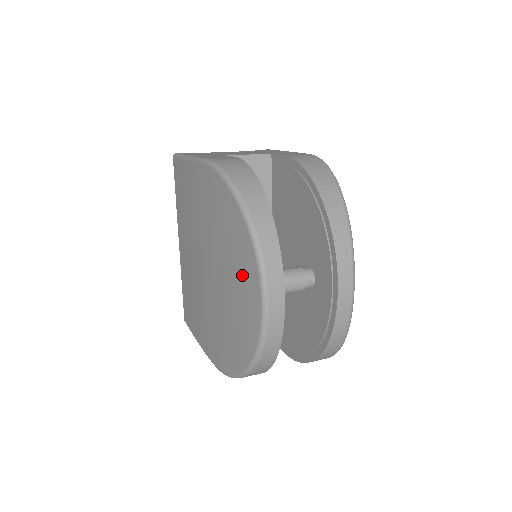
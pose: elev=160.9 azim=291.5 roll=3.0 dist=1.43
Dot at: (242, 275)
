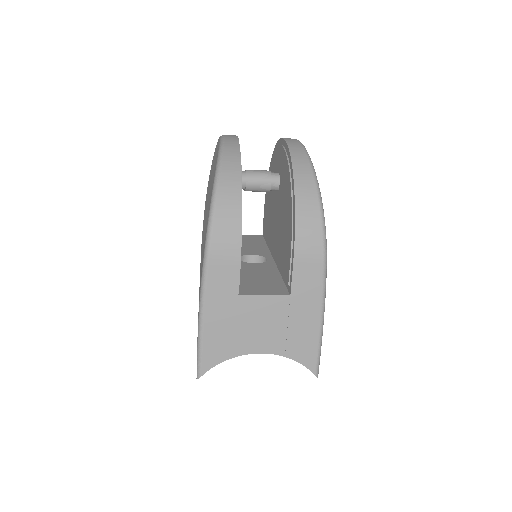
Dot at: (213, 164)
